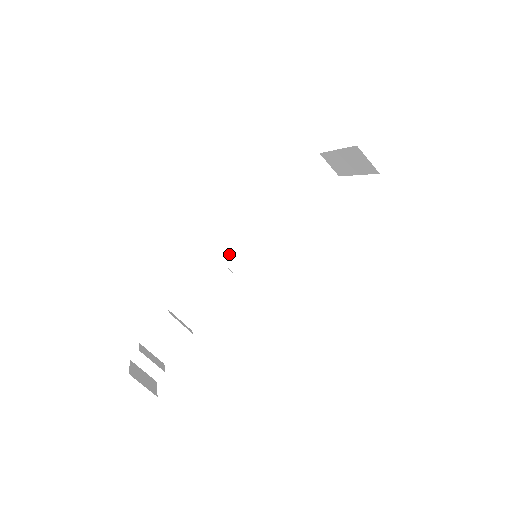
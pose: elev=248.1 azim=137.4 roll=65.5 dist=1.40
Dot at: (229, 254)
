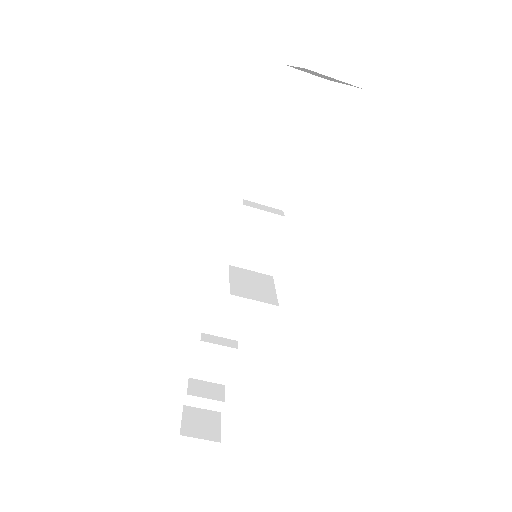
Dot at: (231, 255)
